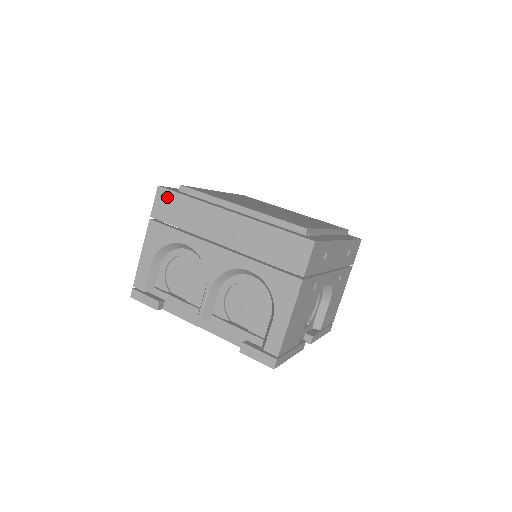
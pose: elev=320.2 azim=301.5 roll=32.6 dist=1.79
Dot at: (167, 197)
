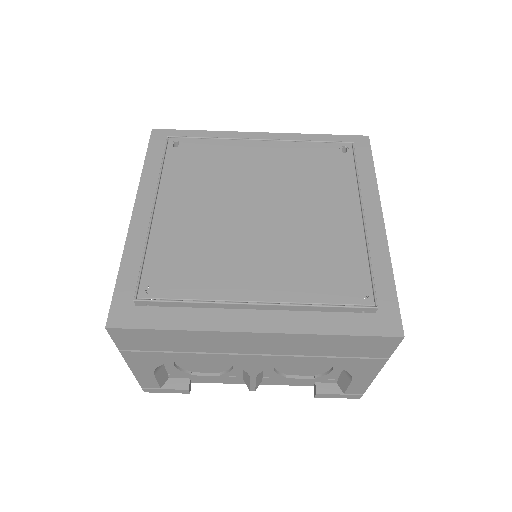
Dot at: (133, 335)
